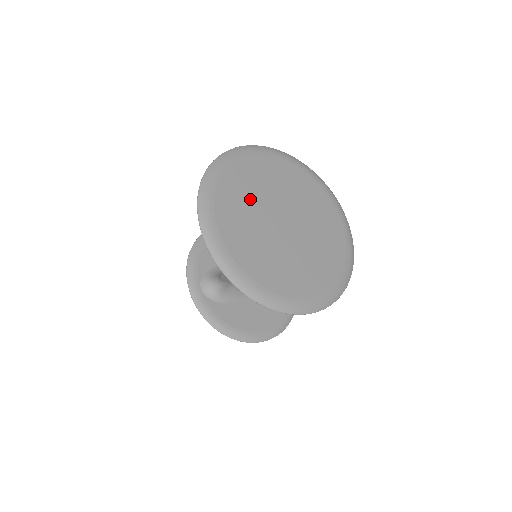
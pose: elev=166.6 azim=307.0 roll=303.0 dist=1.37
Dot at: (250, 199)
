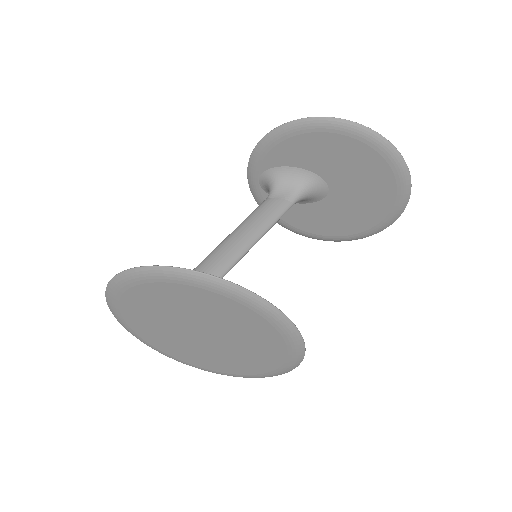
Dot at: (162, 311)
